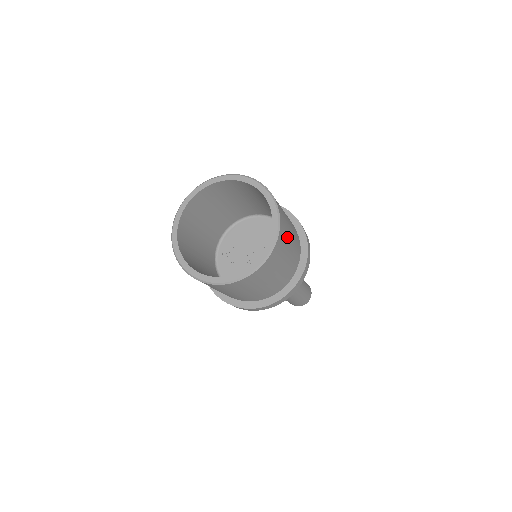
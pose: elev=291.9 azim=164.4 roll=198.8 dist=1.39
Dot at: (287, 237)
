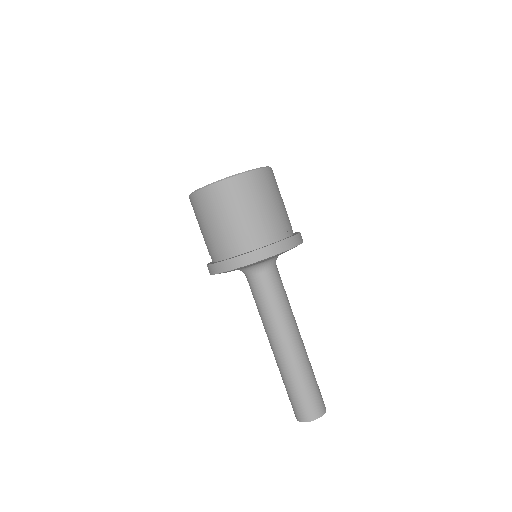
Dot at: (253, 195)
